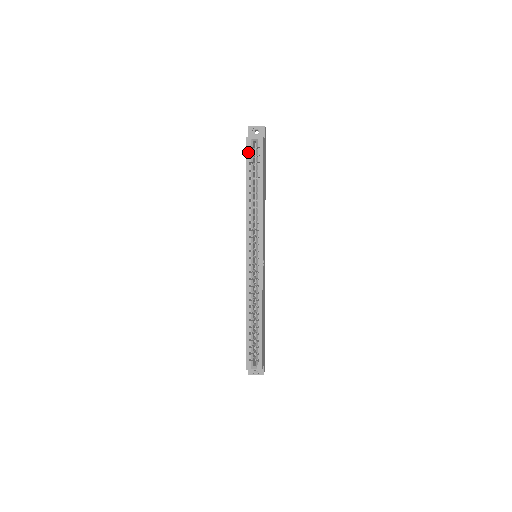
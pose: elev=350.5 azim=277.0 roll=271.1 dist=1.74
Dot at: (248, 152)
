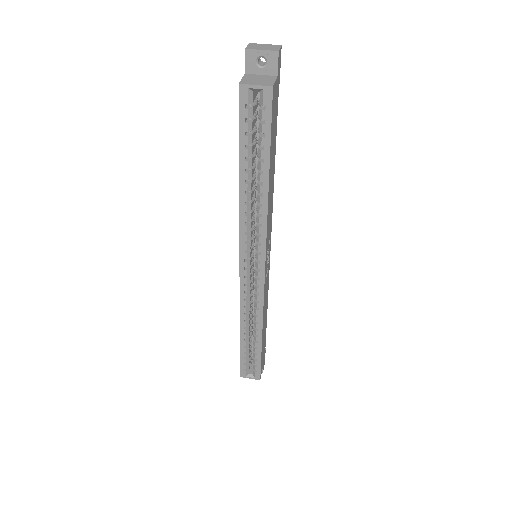
Dot at: (243, 113)
